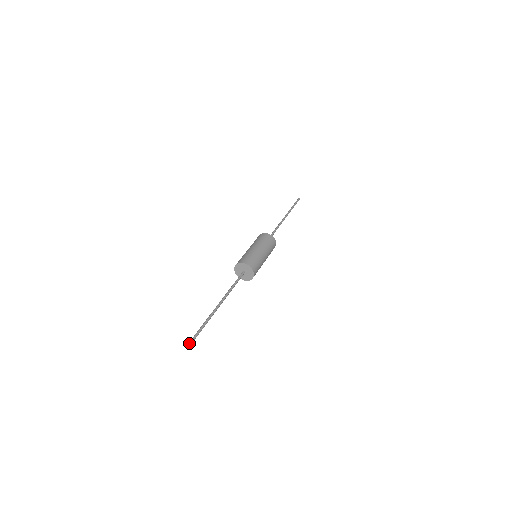
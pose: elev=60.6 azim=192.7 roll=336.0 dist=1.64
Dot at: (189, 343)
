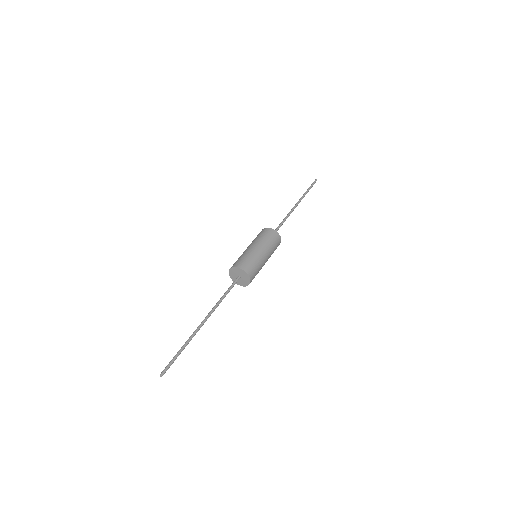
Dot at: (162, 371)
